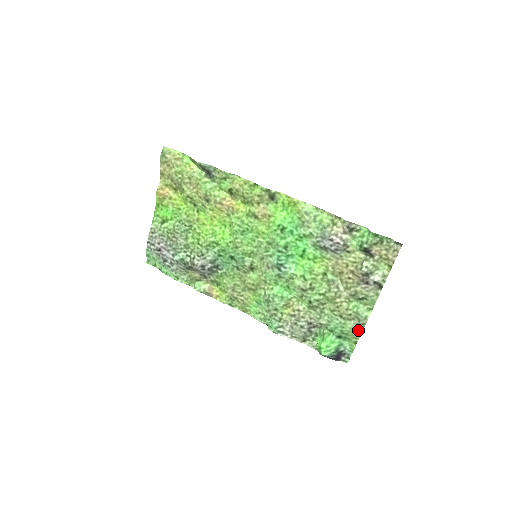
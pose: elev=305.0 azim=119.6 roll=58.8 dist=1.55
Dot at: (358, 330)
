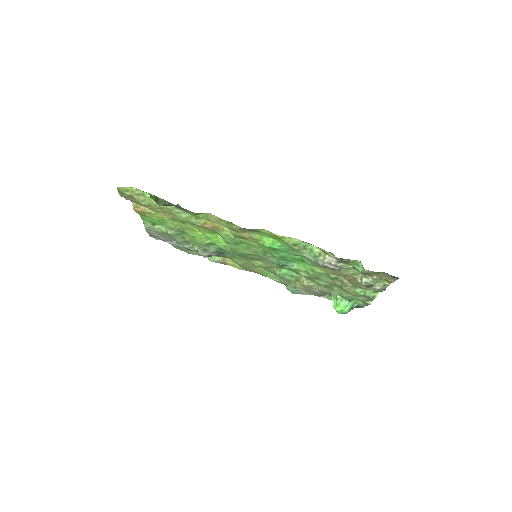
Dot at: (368, 301)
